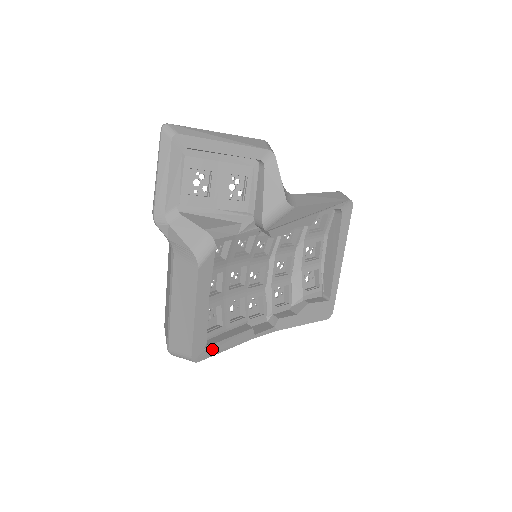
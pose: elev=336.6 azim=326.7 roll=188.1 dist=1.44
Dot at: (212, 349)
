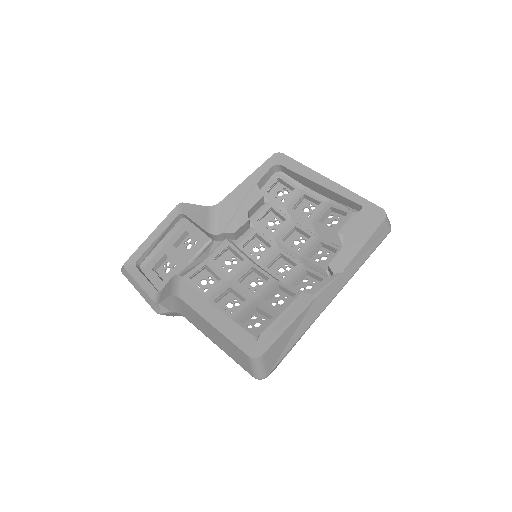
Dot at: (268, 336)
